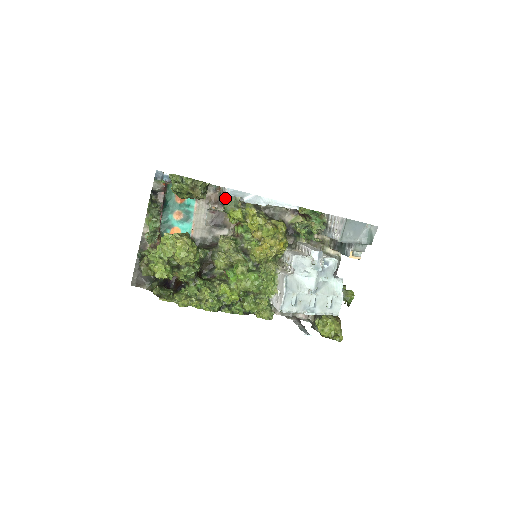
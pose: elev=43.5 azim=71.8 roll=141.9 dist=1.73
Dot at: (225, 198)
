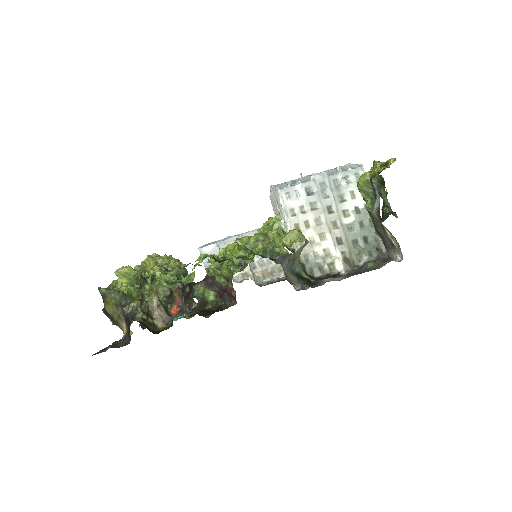
Dot at: occluded
